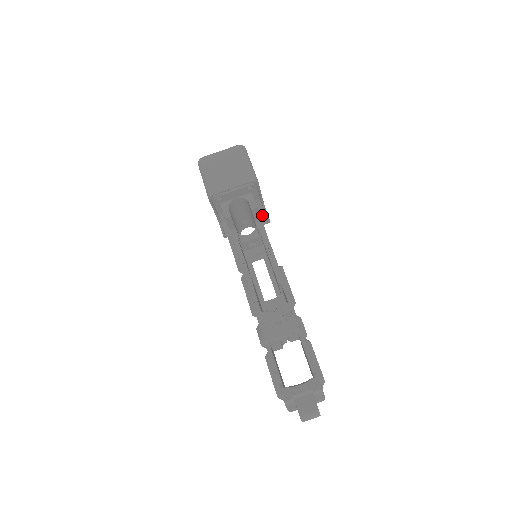
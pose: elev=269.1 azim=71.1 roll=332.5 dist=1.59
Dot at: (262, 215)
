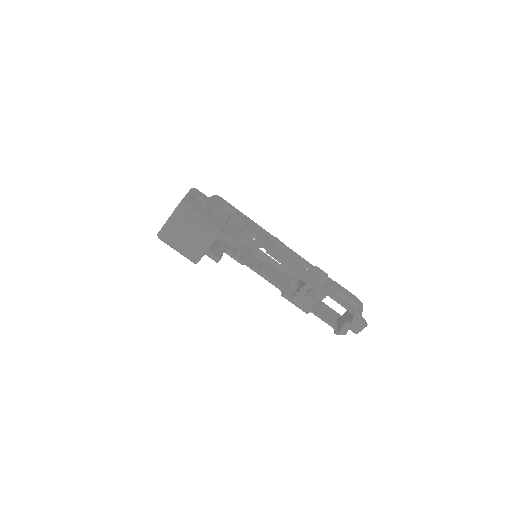
Dot at: (235, 220)
